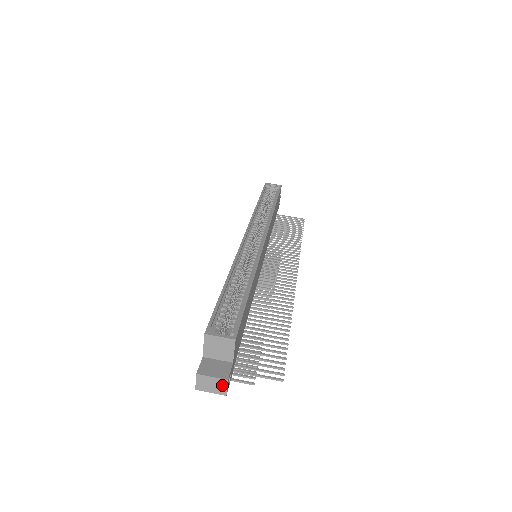
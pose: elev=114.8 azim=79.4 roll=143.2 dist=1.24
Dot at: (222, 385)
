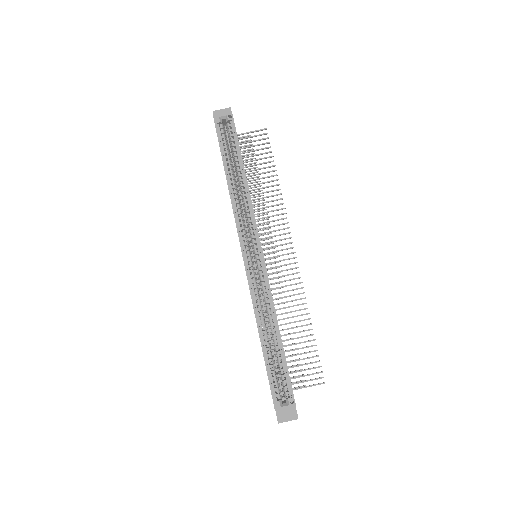
Dot at: (295, 419)
